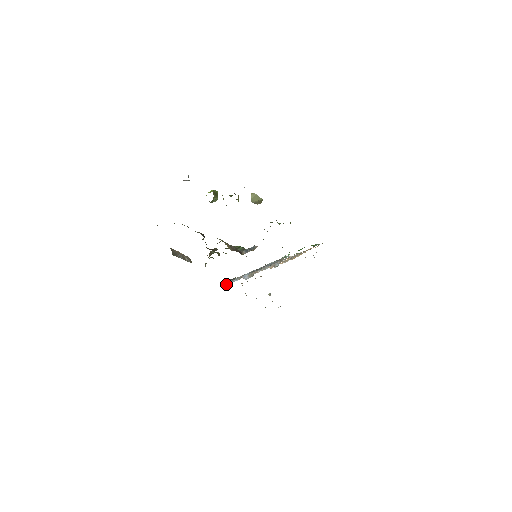
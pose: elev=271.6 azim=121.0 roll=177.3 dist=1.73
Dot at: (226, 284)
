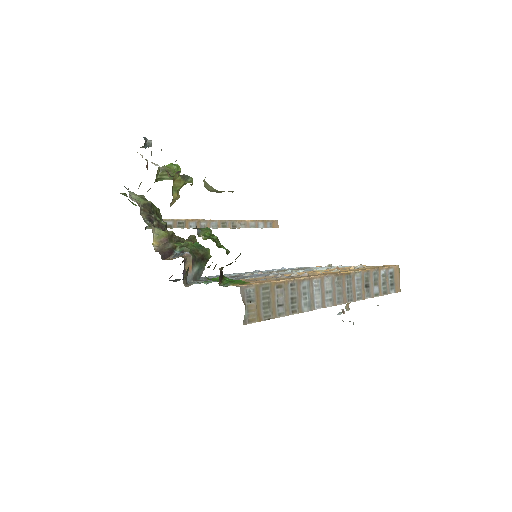
Dot at: occluded
